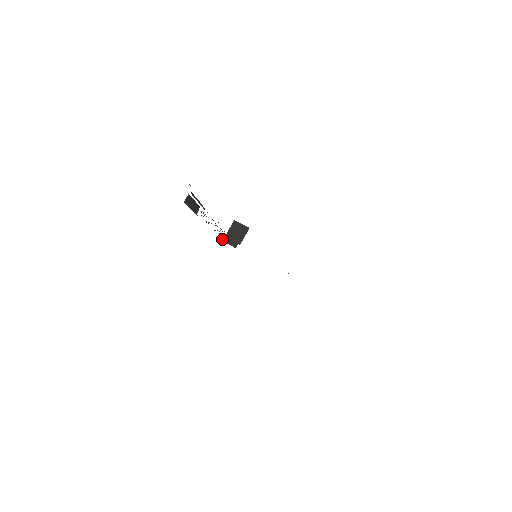
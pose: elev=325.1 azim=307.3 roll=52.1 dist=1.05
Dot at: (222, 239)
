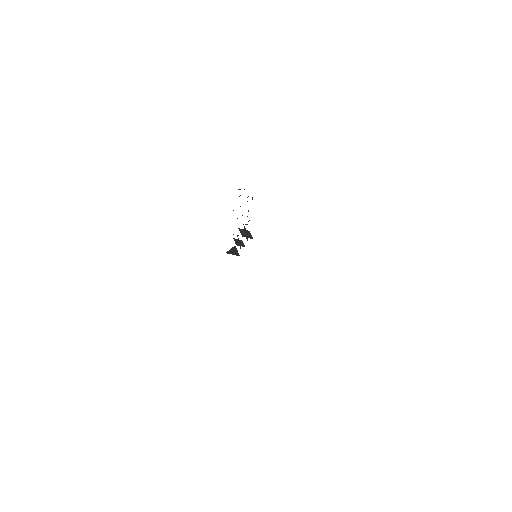
Dot at: (228, 253)
